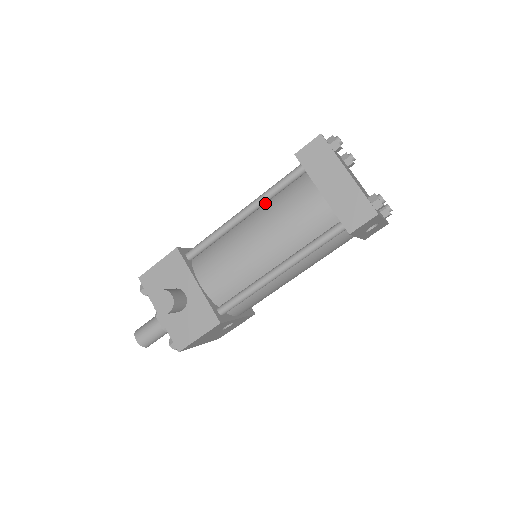
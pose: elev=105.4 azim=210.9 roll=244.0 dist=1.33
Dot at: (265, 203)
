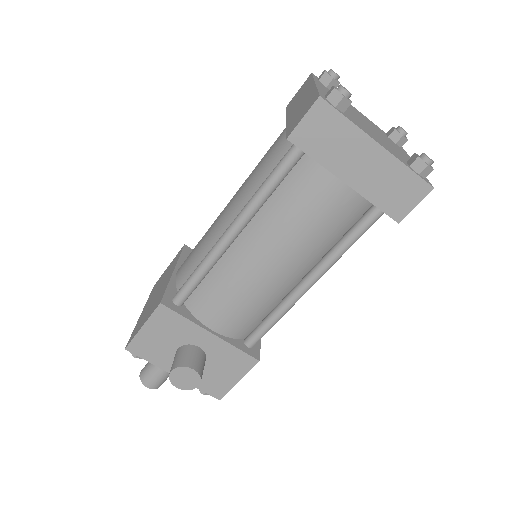
Dot at: occluded
